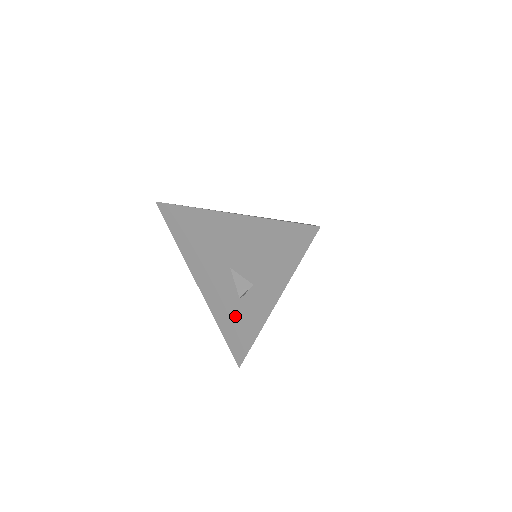
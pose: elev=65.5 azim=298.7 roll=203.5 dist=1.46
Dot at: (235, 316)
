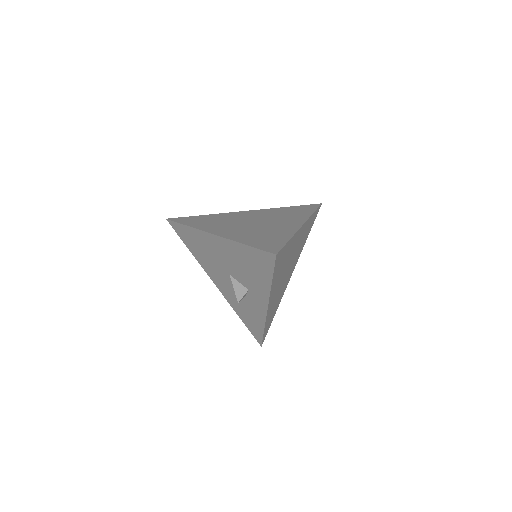
Dot at: (245, 310)
